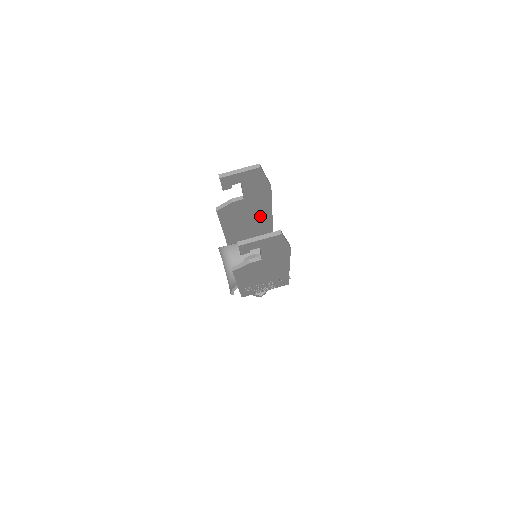
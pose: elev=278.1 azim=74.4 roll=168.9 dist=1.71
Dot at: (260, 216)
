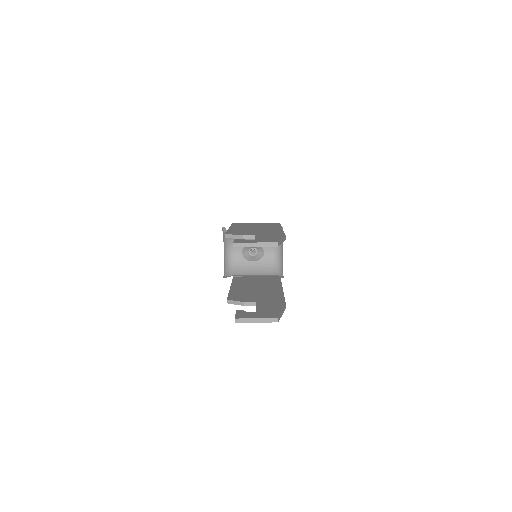
Dot at: occluded
